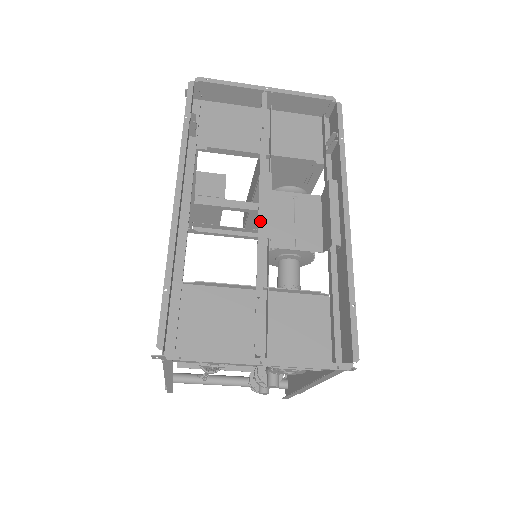
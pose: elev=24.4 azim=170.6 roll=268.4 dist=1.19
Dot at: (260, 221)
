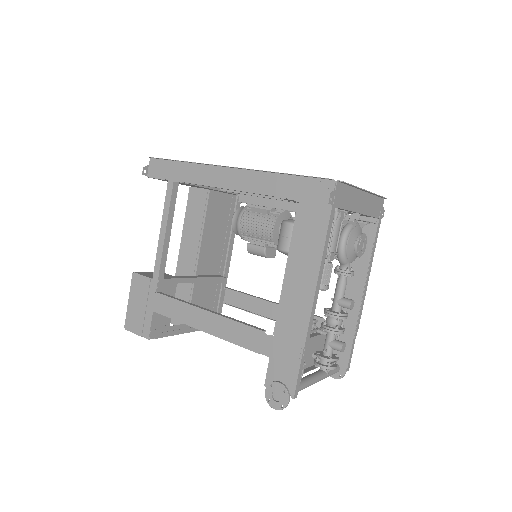
Dot at: occluded
